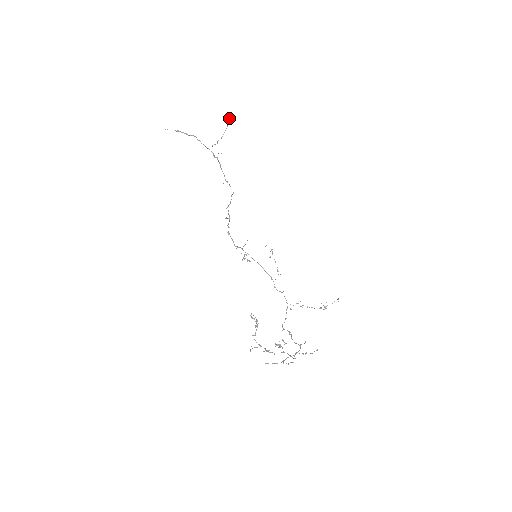
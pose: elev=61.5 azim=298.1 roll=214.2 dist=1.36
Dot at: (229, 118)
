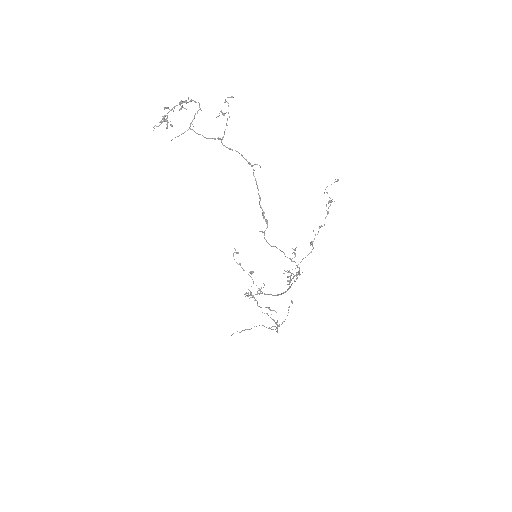
Dot at: (288, 307)
